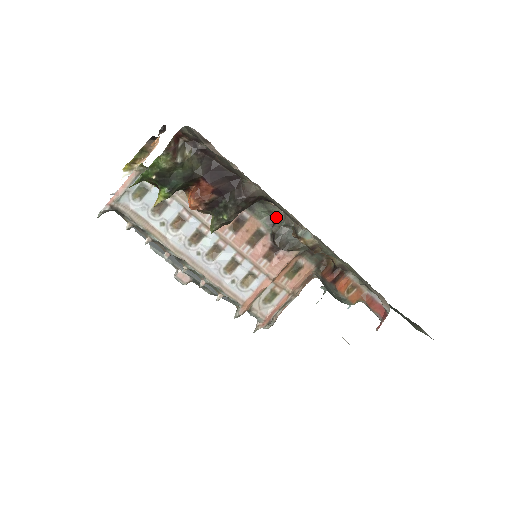
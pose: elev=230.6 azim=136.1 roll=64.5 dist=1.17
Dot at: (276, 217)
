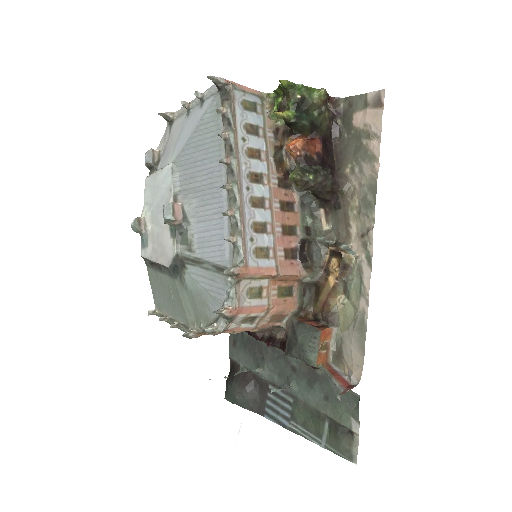
Dot at: (314, 231)
